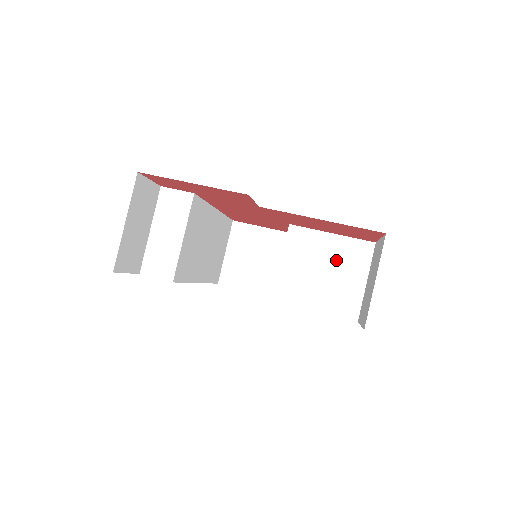
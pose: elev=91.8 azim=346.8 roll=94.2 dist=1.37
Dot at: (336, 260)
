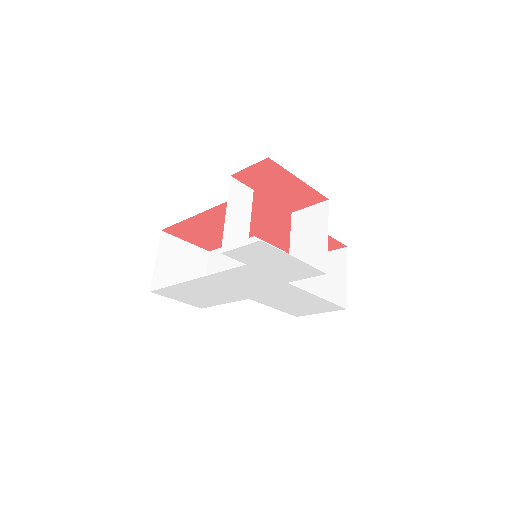
Dot at: occluded
